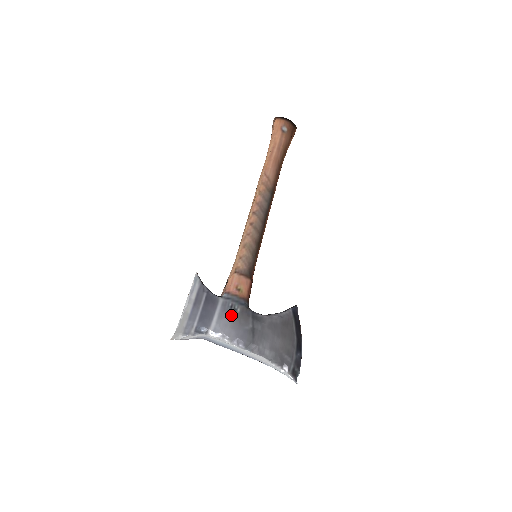
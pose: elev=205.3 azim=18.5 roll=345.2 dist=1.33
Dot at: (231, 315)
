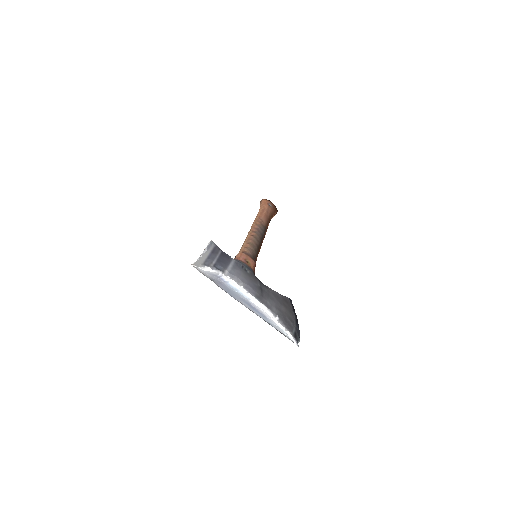
Dot at: (243, 271)
